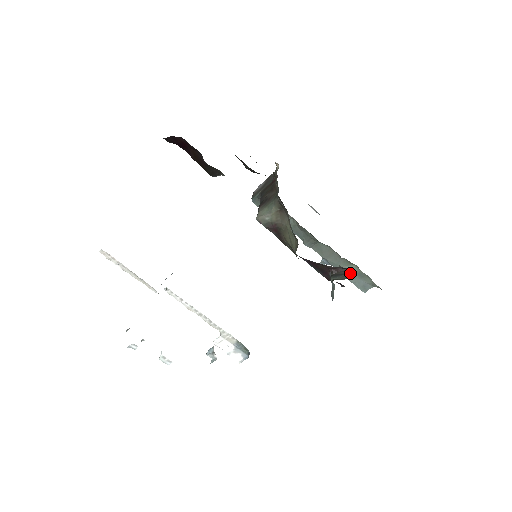
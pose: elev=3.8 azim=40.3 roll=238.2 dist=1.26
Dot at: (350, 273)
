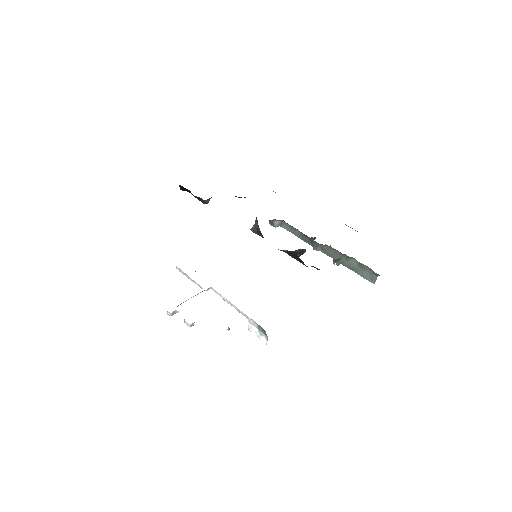
Dot at: occluded
